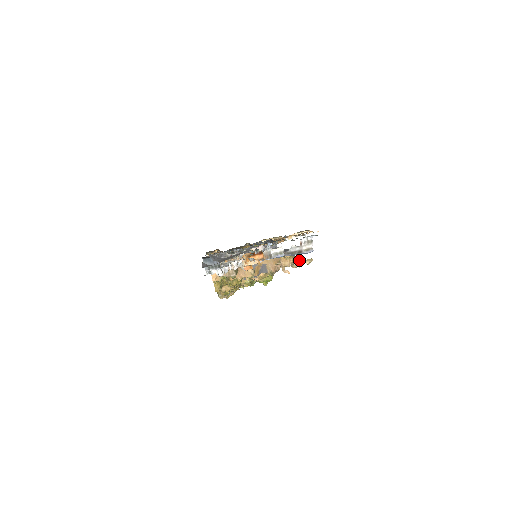
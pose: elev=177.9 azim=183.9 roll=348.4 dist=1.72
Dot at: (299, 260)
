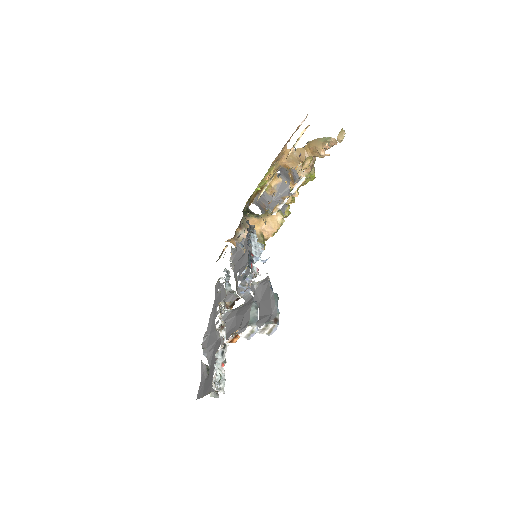
Dot at: (326, 148)
